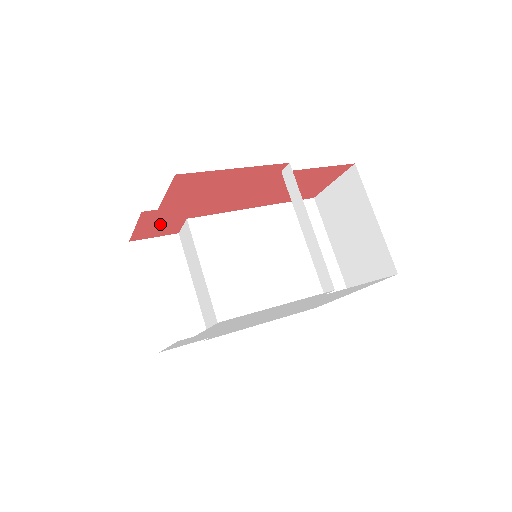
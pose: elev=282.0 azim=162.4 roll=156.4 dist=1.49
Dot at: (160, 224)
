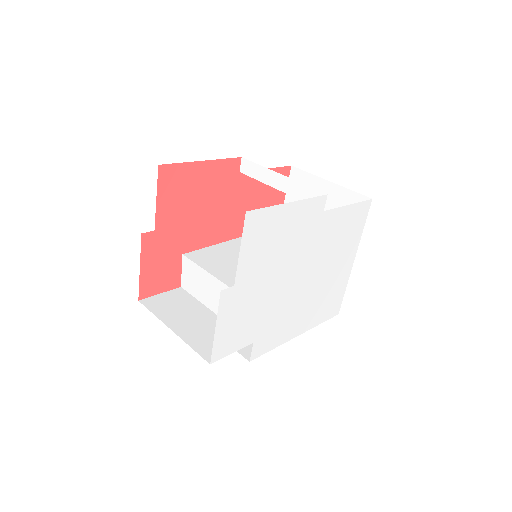
Dot at: (161, 264)
